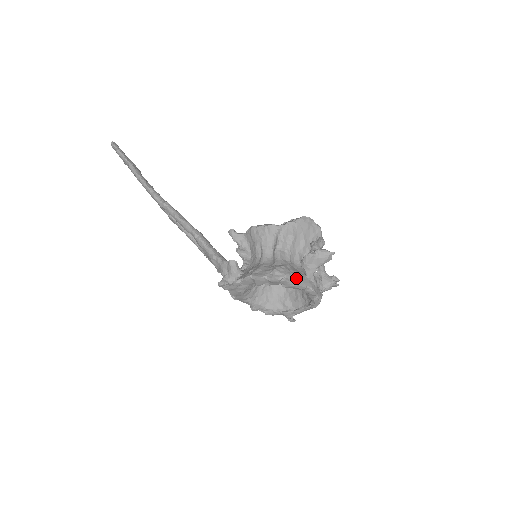
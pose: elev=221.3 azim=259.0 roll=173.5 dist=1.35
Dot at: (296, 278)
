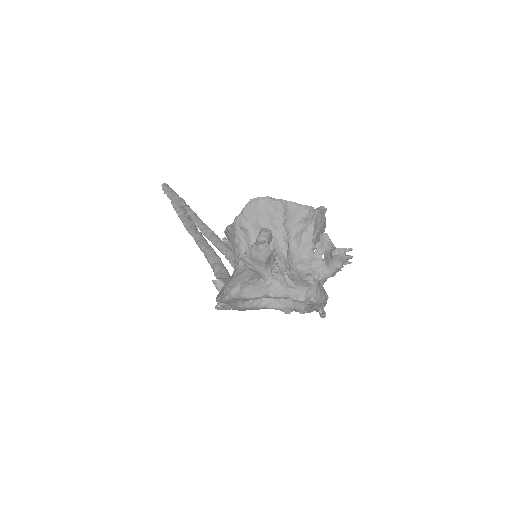
Dot at: (244, 289)
